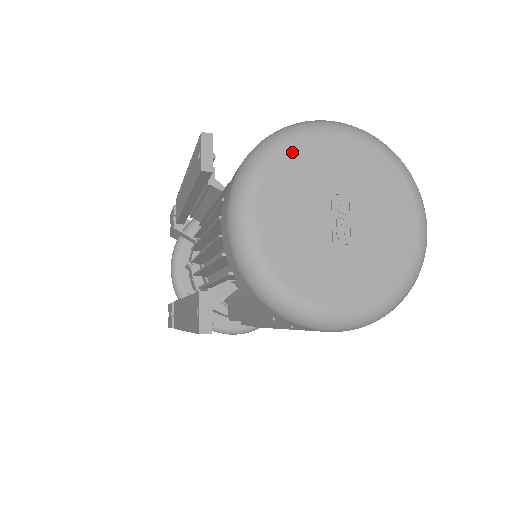
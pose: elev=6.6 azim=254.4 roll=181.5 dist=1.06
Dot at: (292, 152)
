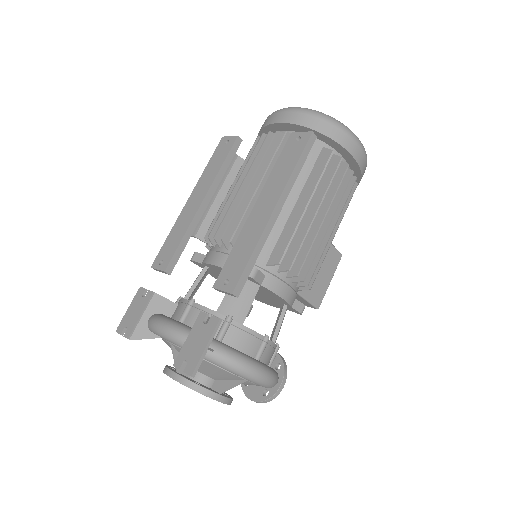
Dot at: occluded
